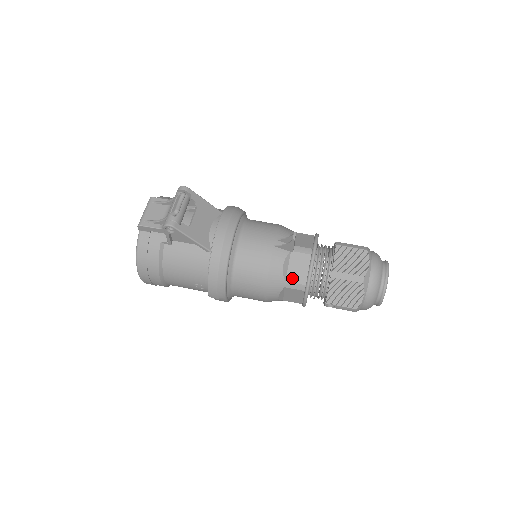
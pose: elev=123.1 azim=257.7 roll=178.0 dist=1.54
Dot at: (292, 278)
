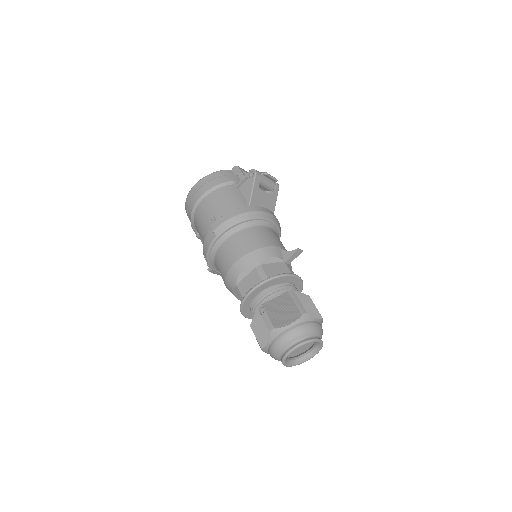
Dot at: (266, 268)
